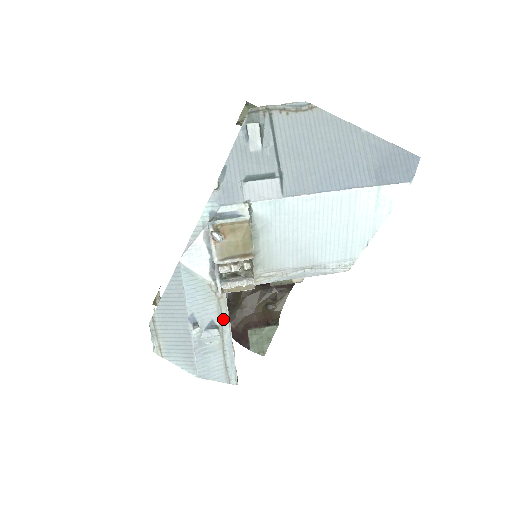
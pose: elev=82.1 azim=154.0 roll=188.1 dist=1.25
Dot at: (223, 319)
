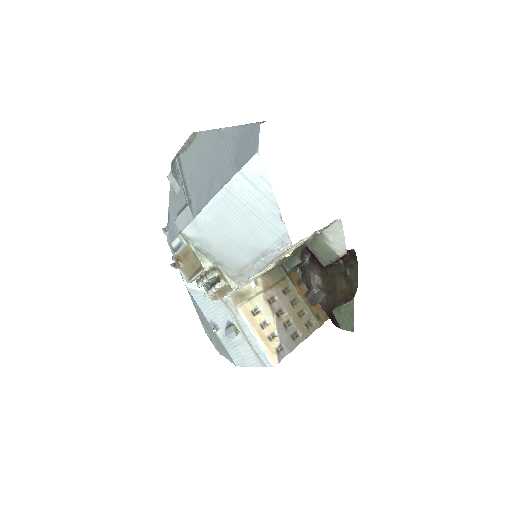
Dot at: (236, 317)
